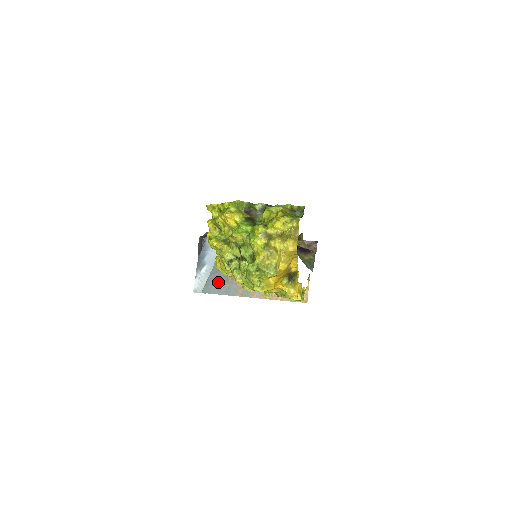
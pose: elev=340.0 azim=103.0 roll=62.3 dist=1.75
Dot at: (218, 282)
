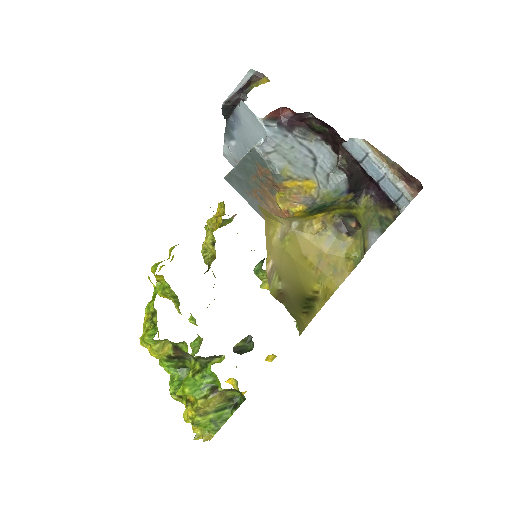
Dot at: (241, 186)
